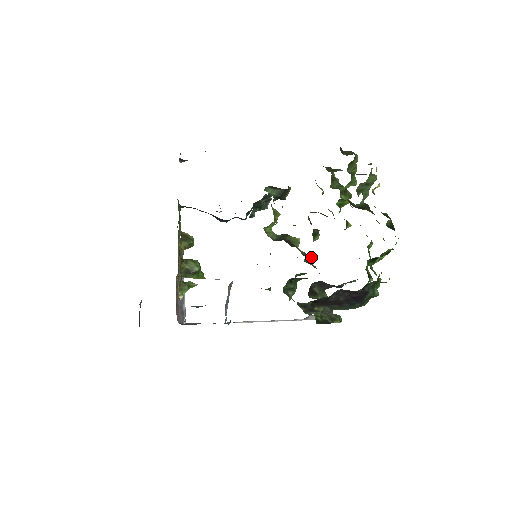
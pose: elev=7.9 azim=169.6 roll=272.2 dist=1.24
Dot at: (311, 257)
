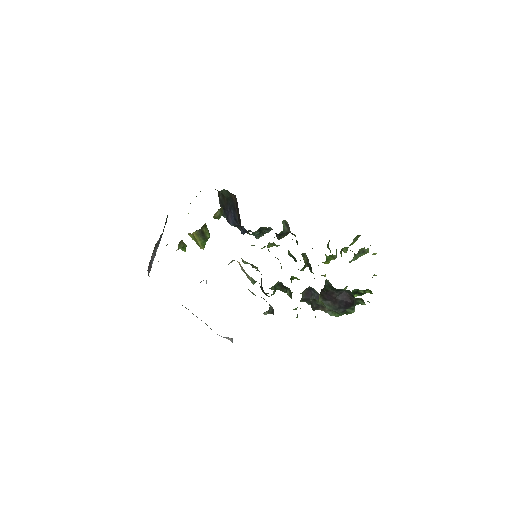
Dot at: occluded
